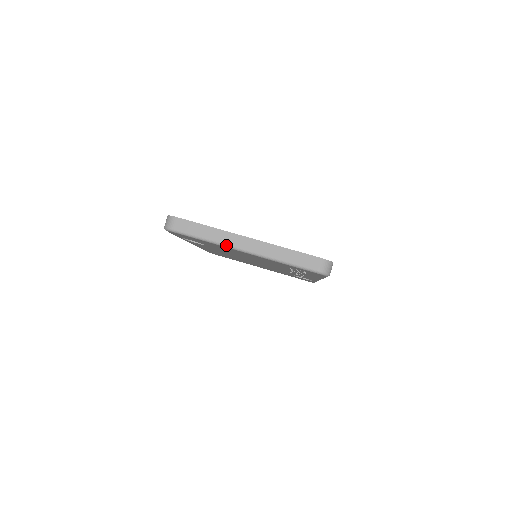
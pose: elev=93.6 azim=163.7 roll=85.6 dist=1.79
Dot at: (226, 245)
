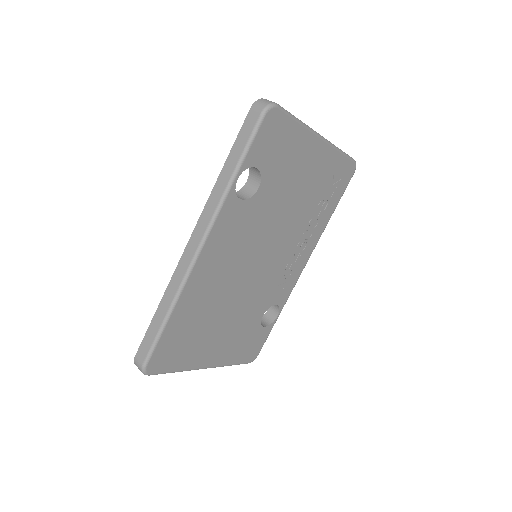
Dot at: (312, 129)
